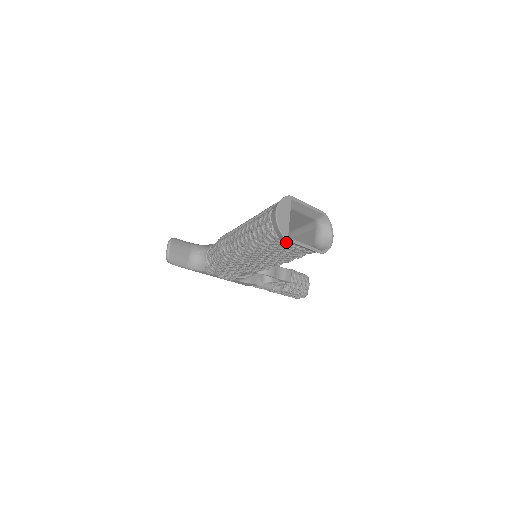
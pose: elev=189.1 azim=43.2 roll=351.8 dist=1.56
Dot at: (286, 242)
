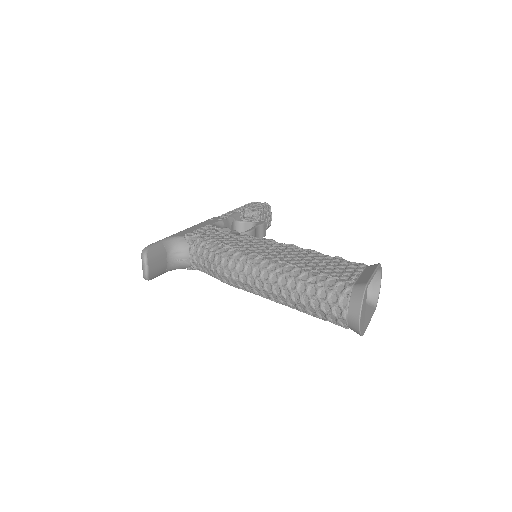
Dot at: occluded
